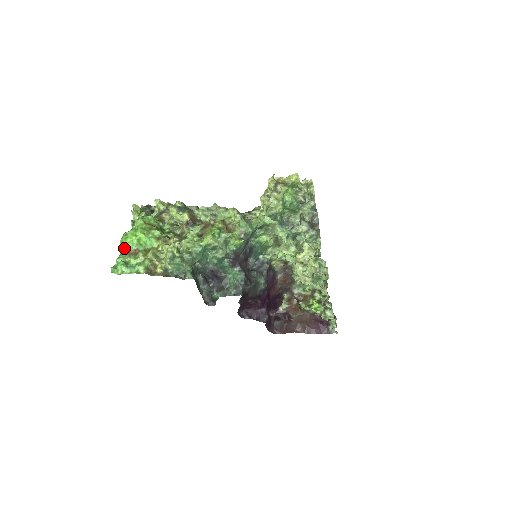
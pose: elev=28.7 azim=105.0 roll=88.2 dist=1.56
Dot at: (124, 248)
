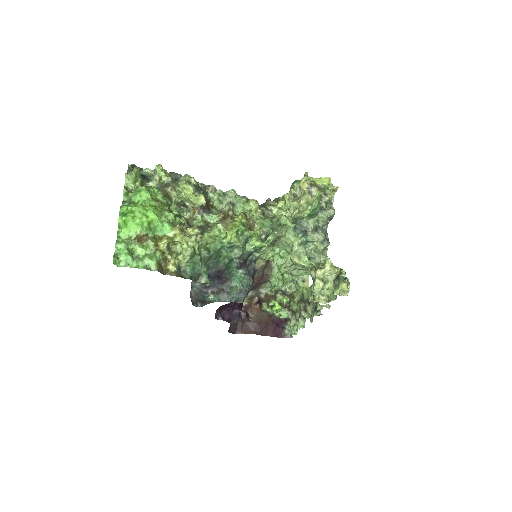
Dot at: (127, 230)
